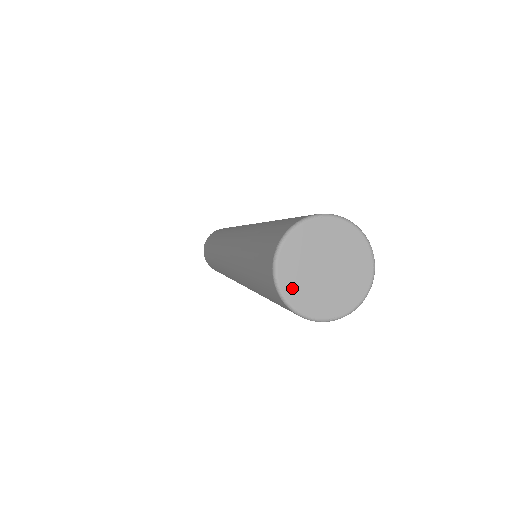
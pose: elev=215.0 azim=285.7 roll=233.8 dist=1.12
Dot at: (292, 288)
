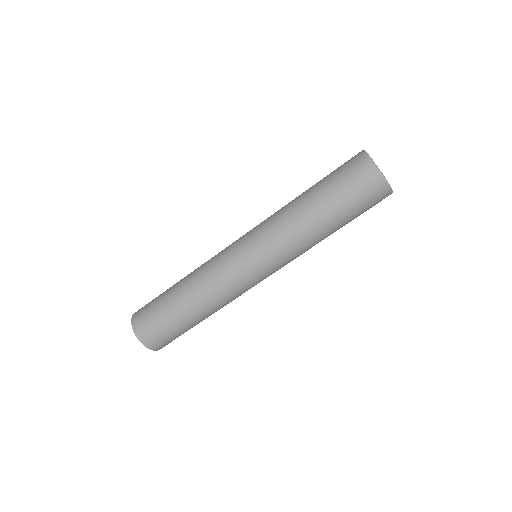
Dot at: occluded
